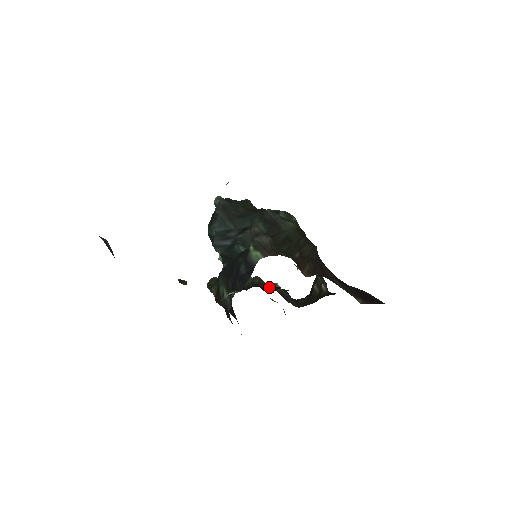
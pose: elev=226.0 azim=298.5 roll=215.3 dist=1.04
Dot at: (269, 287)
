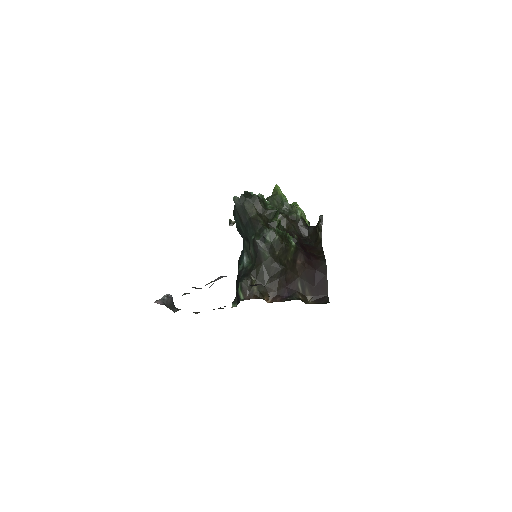
Dot at: occluded
